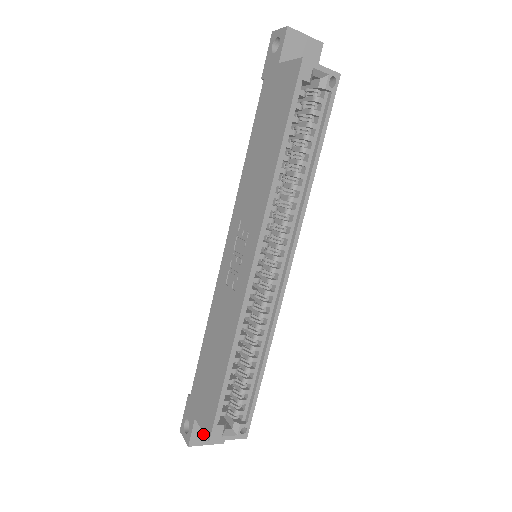
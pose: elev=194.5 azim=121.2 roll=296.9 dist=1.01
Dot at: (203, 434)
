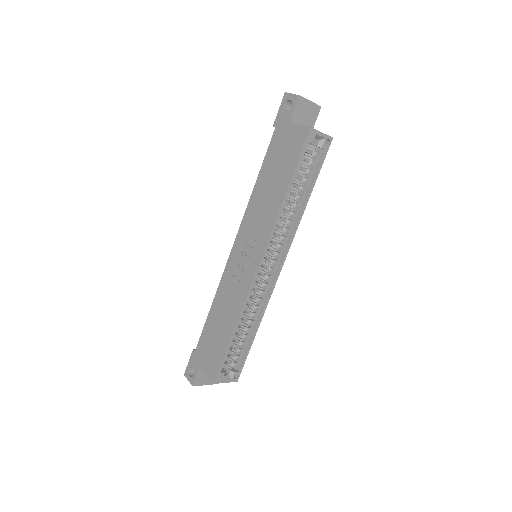
Dot at: (203, 378)
